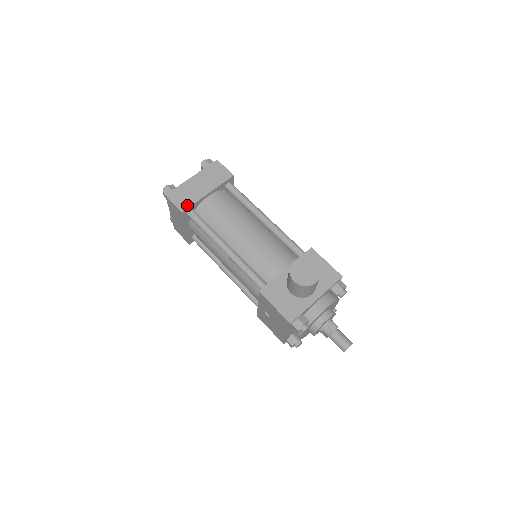
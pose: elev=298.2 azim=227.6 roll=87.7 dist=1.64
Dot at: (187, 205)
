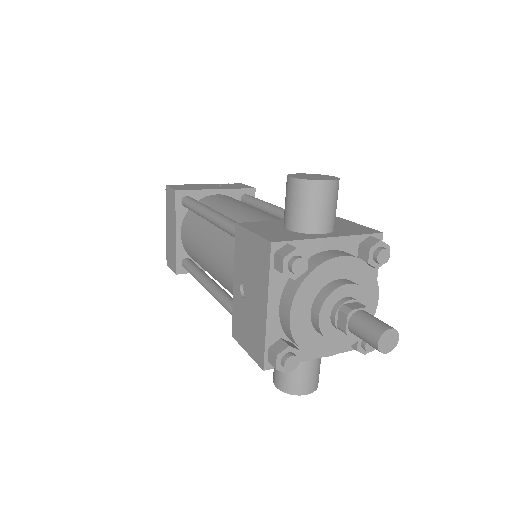
Dot at: (185, 189)
